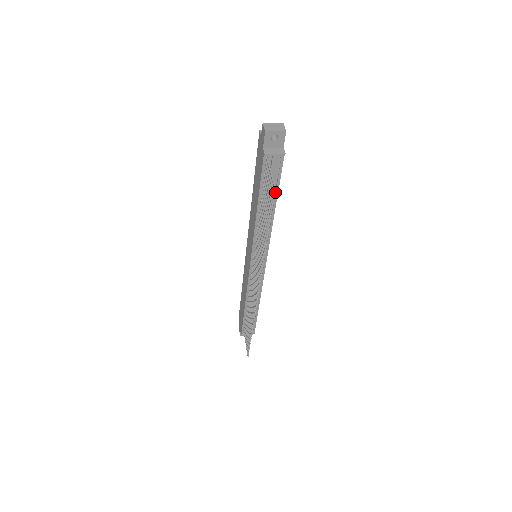
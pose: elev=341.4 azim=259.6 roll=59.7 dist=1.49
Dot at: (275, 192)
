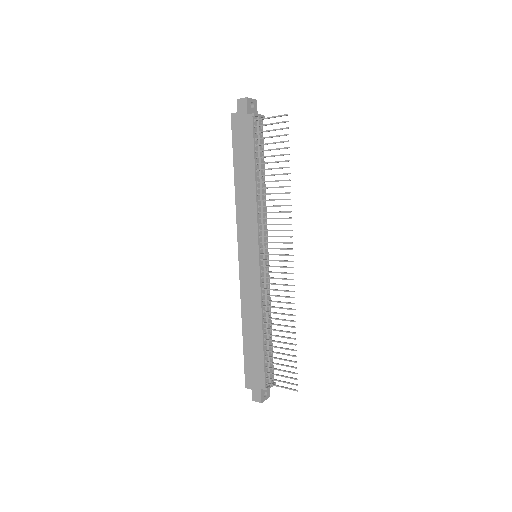
Dot at: (263, 160)
